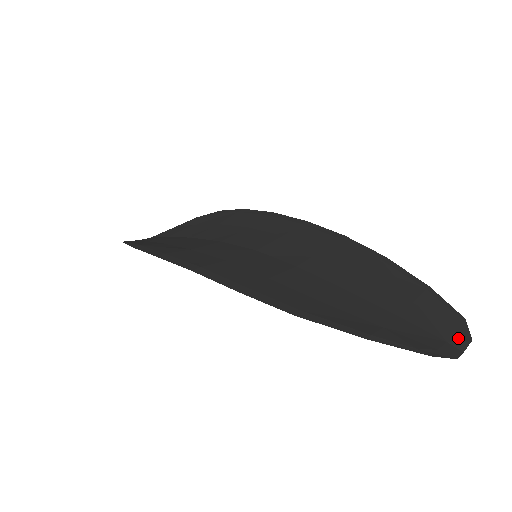
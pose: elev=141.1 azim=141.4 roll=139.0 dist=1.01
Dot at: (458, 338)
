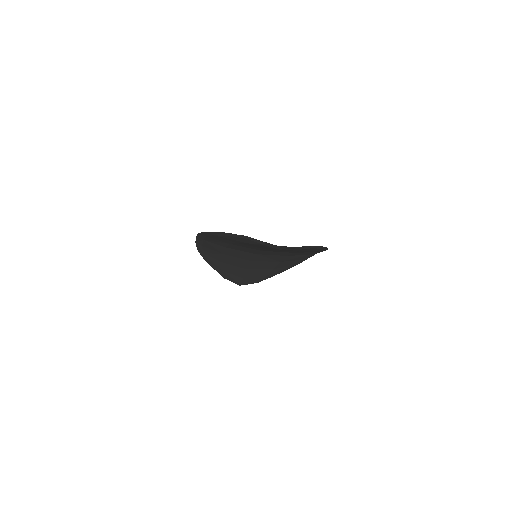
Dot at: (292, 247)
